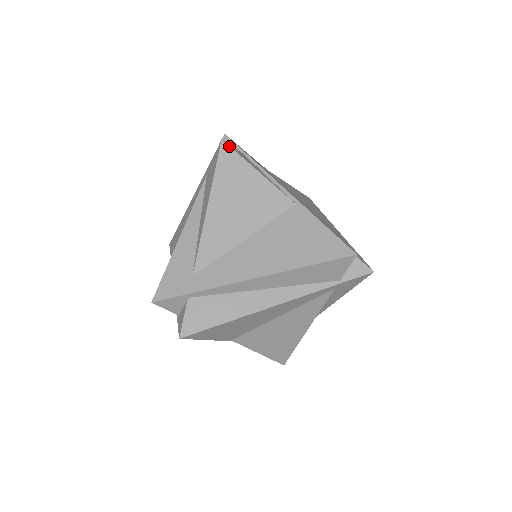
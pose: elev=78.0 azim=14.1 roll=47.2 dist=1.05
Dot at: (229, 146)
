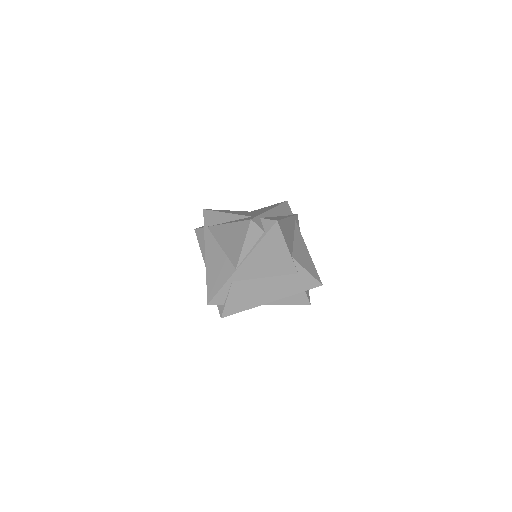
Dot at: (208, 209)
